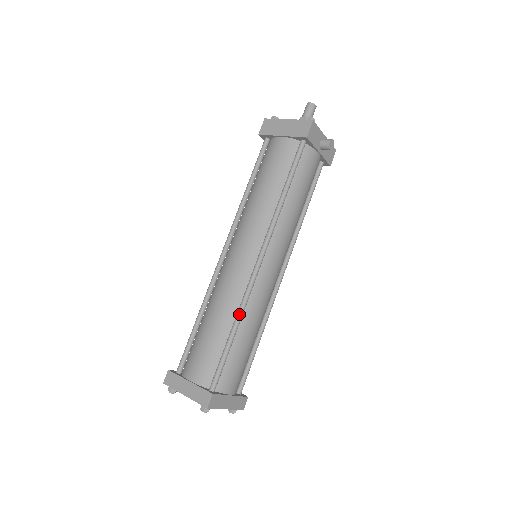
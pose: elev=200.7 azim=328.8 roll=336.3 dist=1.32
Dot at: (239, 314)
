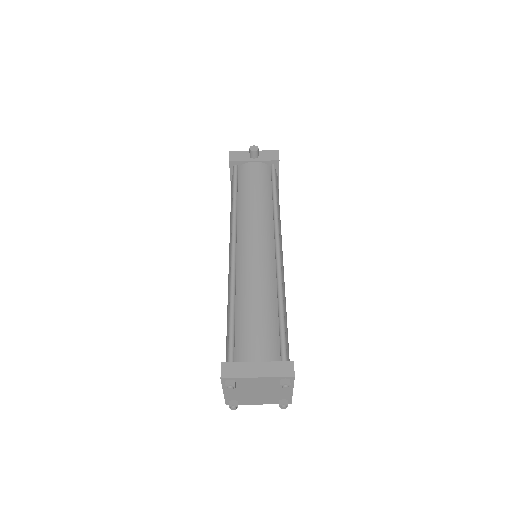
Dot at: (230, 292)
